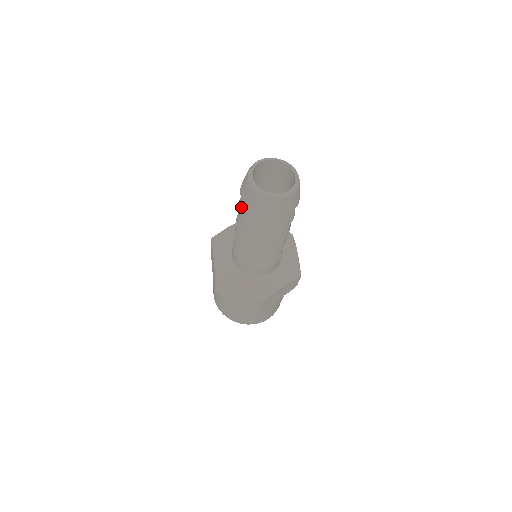
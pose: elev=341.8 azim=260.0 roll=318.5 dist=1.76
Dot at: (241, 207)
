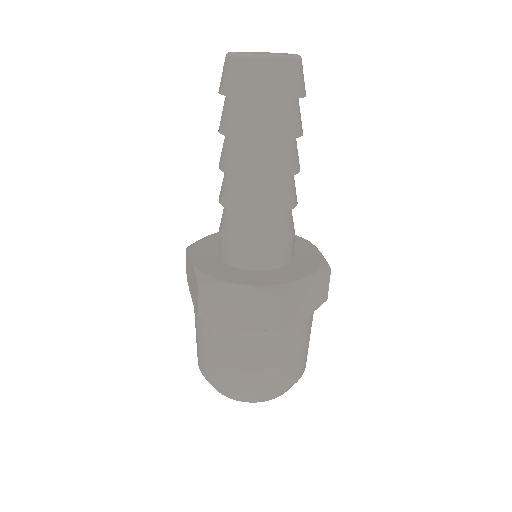
Dot at: (223, 121)
